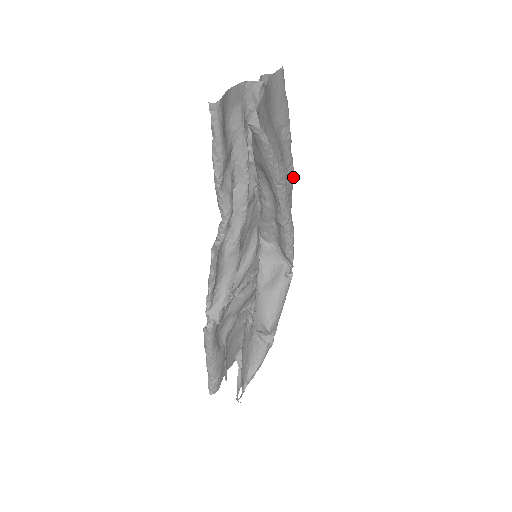
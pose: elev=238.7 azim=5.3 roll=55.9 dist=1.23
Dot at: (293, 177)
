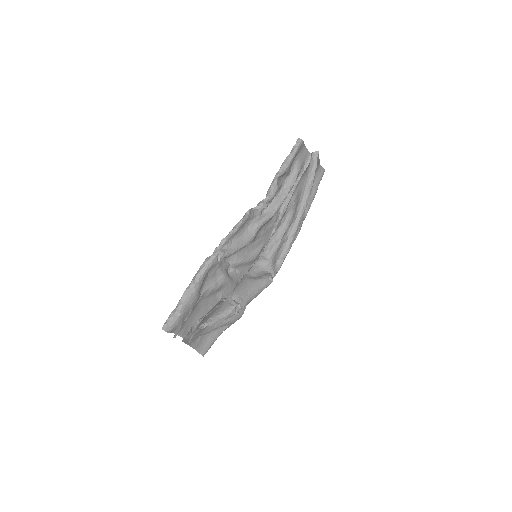
Dot at: occluded
